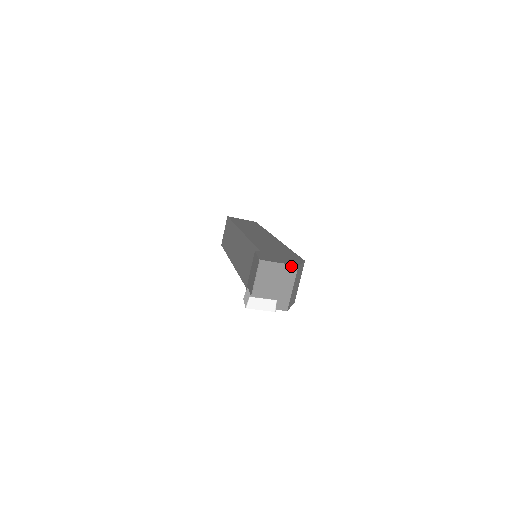
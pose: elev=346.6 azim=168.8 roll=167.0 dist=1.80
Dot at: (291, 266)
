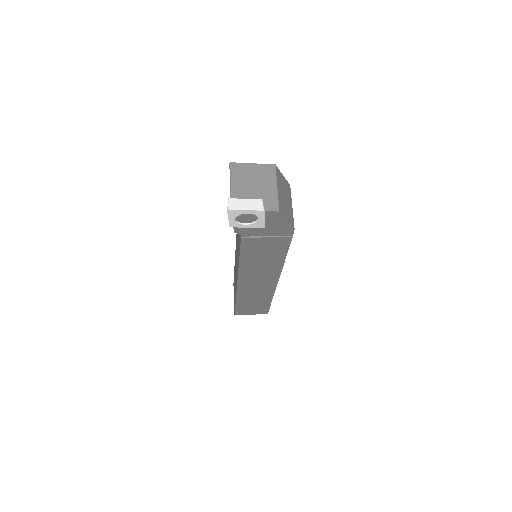
Dot at: (267, 165)
